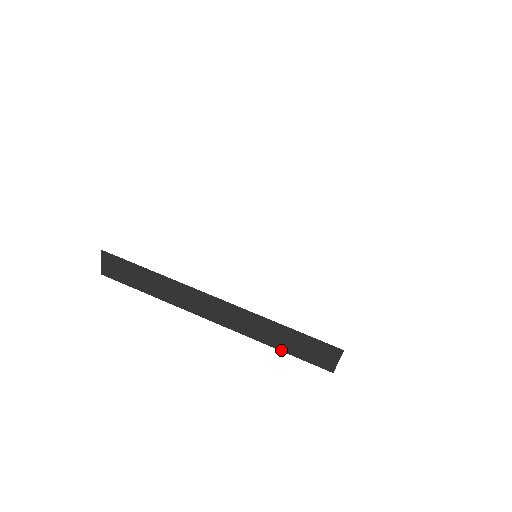
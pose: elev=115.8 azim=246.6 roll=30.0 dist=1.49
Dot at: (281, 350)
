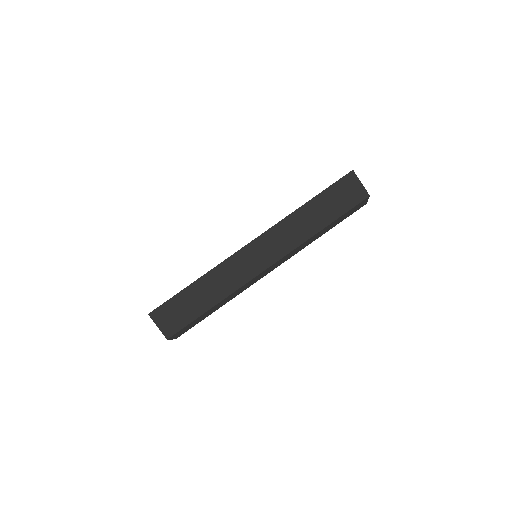
Dot at: (328, 225)
